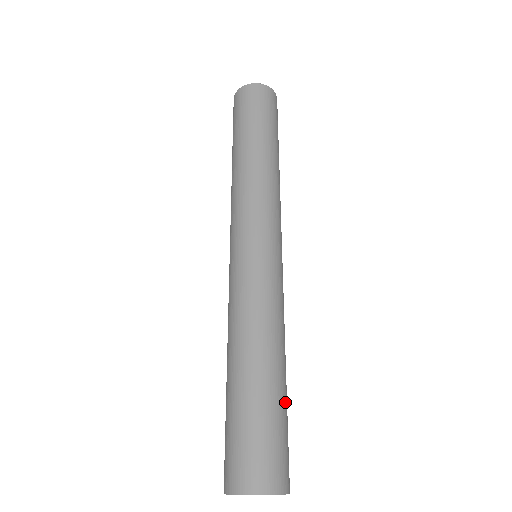
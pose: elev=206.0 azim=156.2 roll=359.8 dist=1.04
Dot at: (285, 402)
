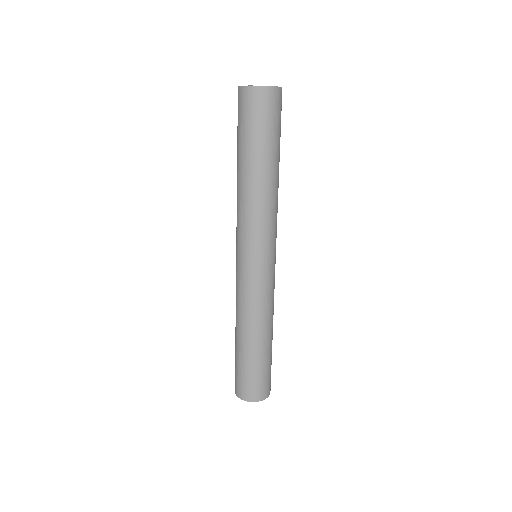
Dot at: (259, 360)
